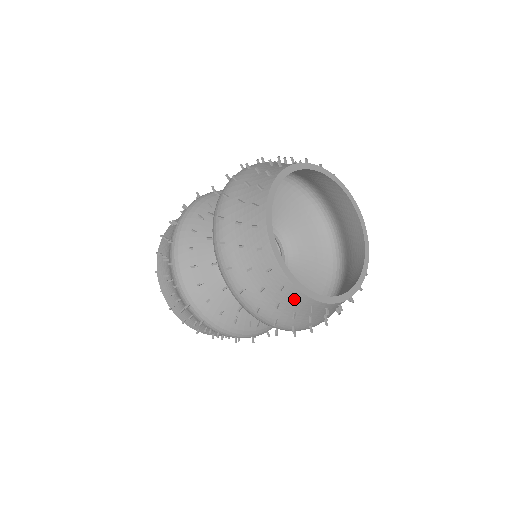
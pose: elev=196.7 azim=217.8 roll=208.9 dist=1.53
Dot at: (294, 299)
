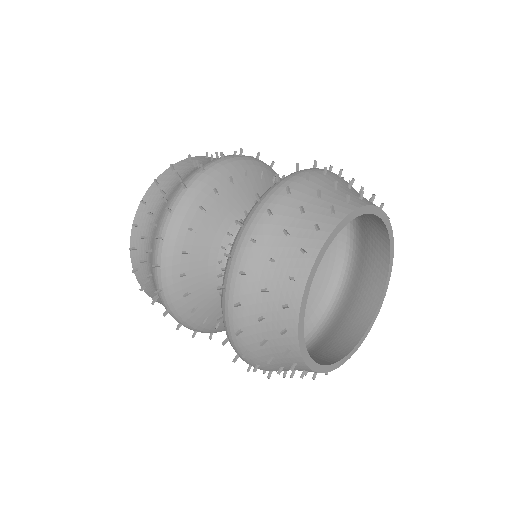
Dot at: occluded
